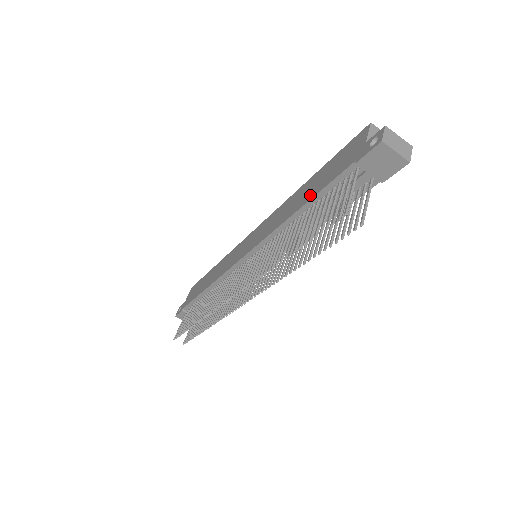
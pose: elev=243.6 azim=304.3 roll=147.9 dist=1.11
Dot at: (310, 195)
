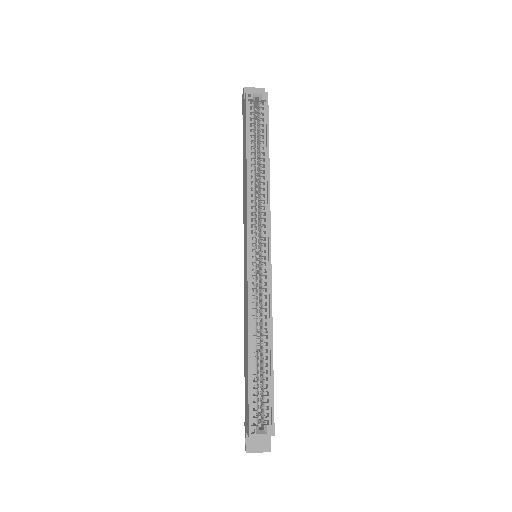
Dot at: (245, 366)
